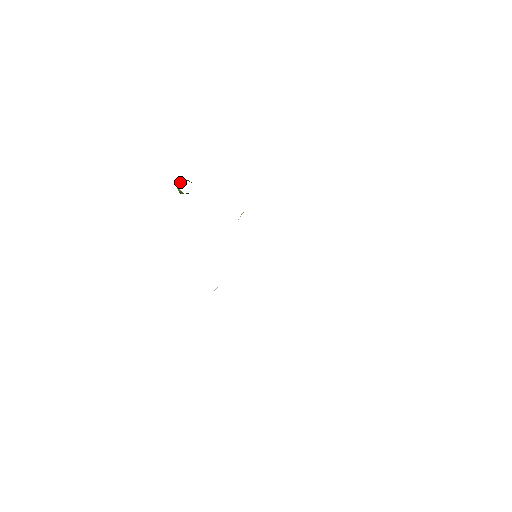
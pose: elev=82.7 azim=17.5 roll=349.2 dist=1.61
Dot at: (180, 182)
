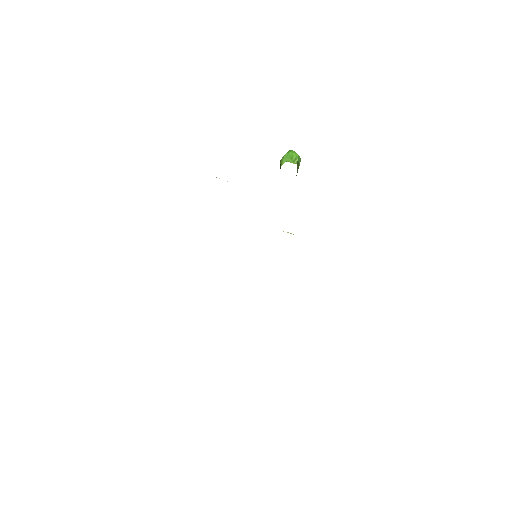
Dot at: (292, 160)
